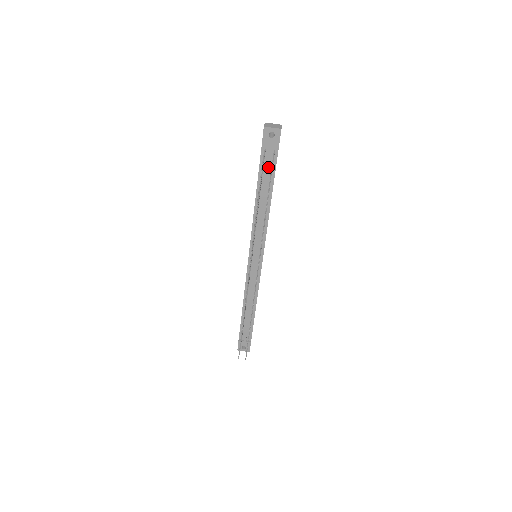
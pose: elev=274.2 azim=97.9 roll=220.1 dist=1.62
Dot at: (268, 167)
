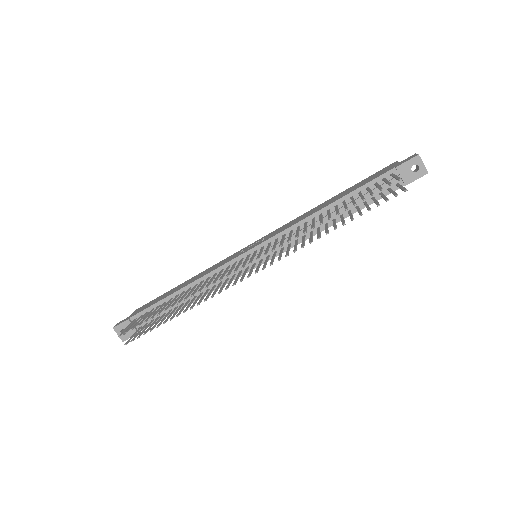
Dot at: (377, 191)
